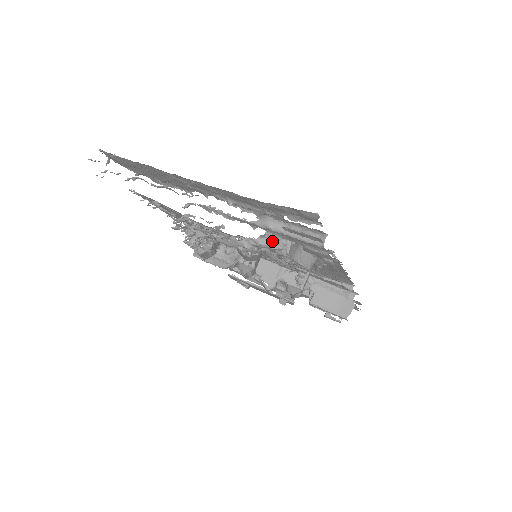
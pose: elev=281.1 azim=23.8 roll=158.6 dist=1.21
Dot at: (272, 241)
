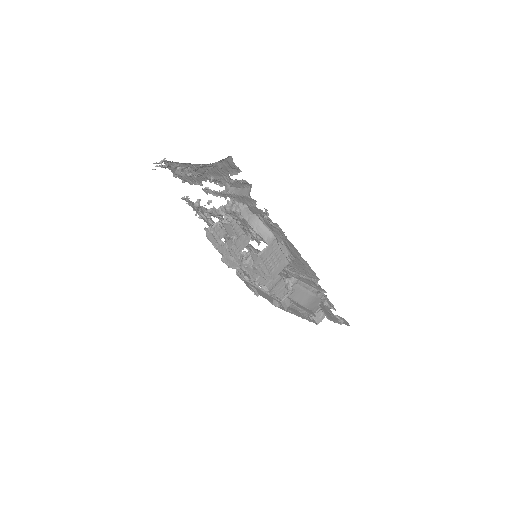
Dot at: (233, 206)
